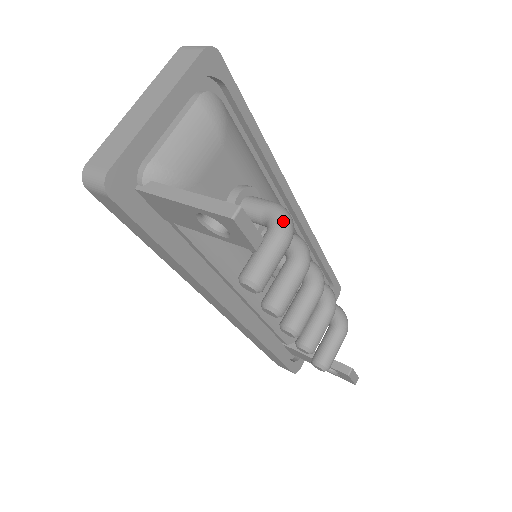
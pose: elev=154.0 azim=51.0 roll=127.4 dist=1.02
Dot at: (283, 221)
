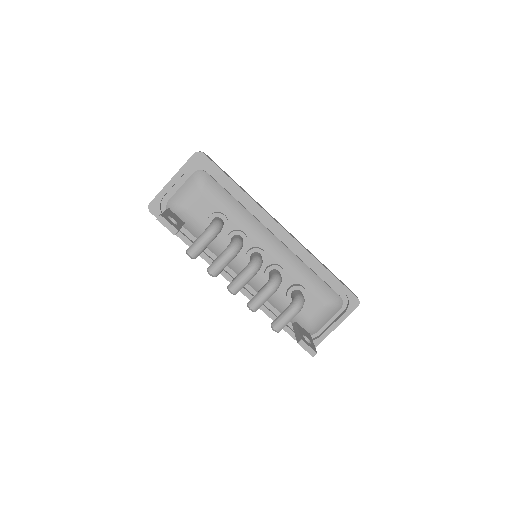
Dot at: (209, 227)
